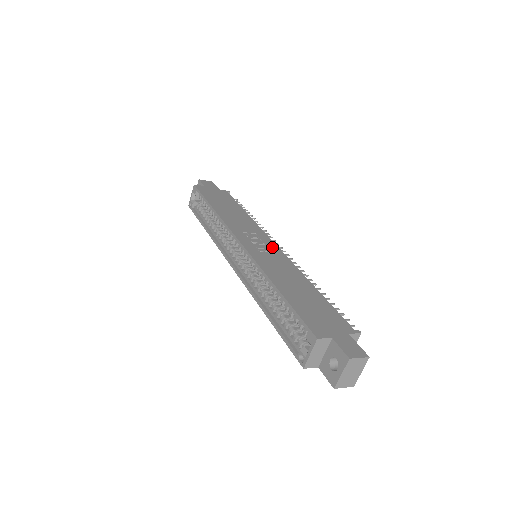
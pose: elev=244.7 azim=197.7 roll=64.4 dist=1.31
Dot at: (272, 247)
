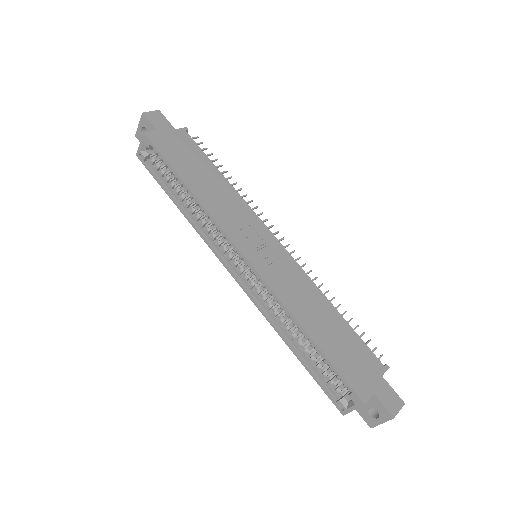
Dot at: (276, 247)
